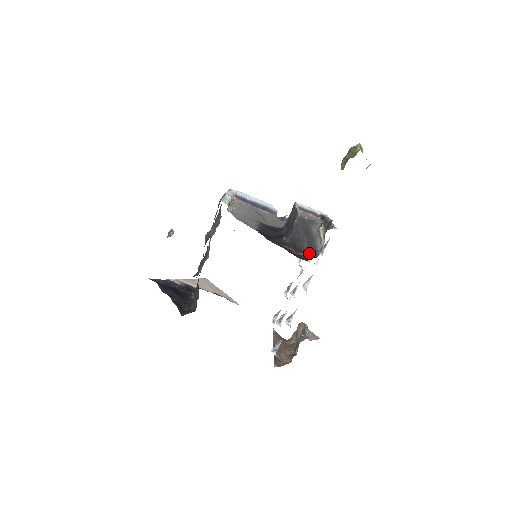
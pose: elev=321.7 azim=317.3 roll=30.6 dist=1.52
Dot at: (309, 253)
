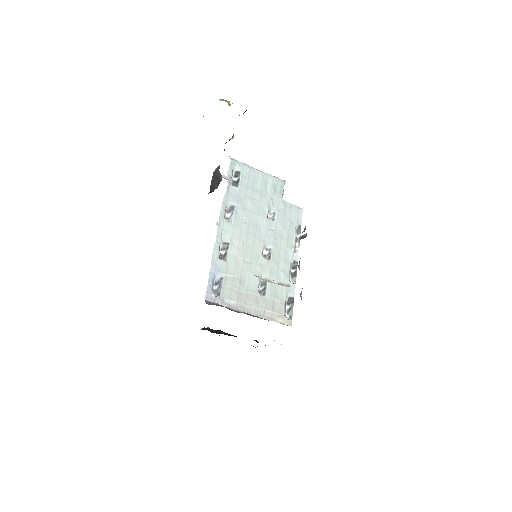
Dot at: occluded
